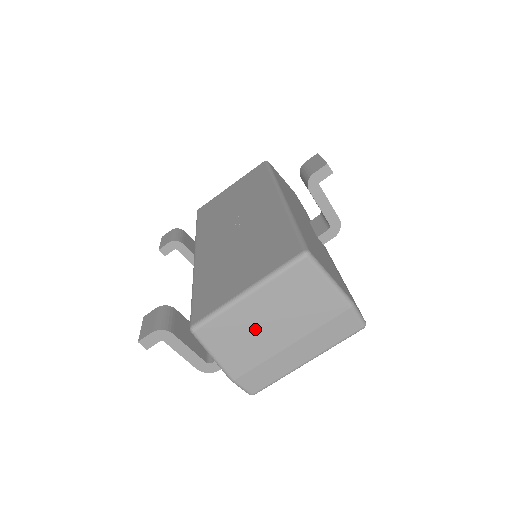
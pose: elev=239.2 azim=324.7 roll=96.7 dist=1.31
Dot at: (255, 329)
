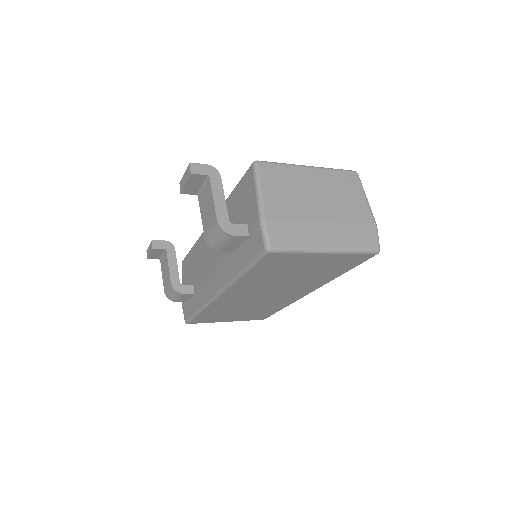
Dot at: (303, 192)
